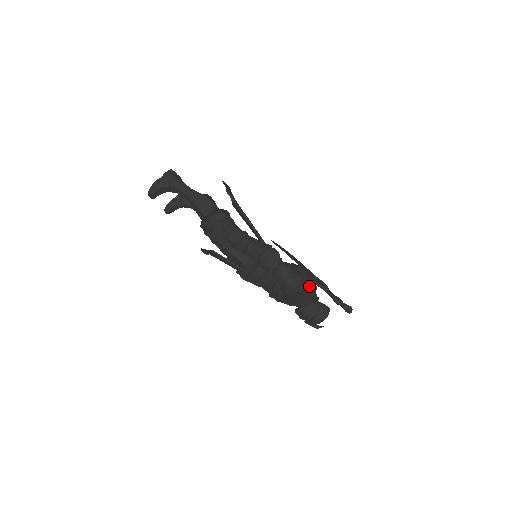
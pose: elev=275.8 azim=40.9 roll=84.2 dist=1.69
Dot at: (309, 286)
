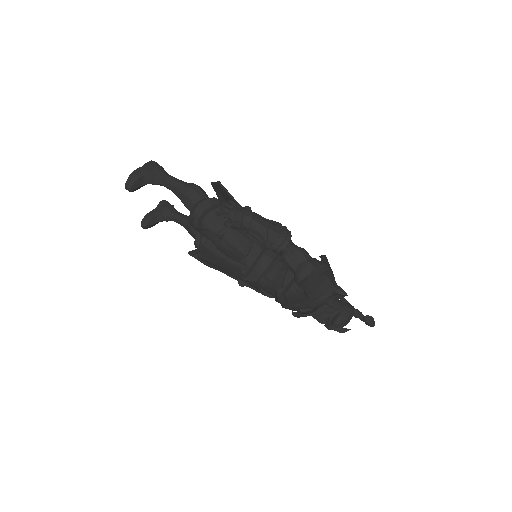
Dot at: (329, 270)
